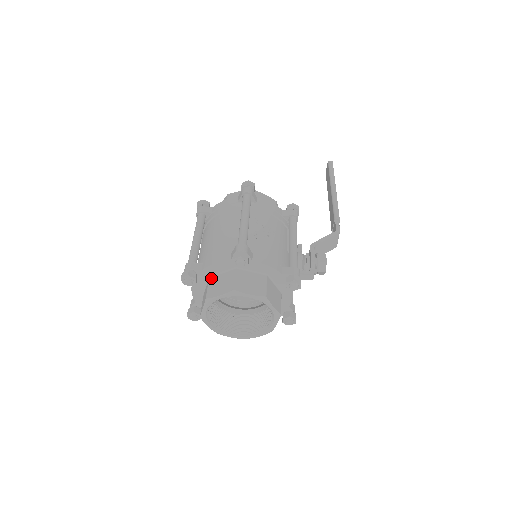
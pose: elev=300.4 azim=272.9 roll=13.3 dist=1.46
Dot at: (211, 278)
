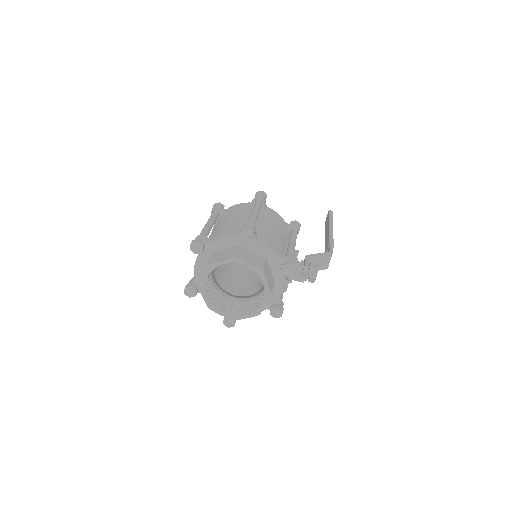
Dot at: (216, 251)
